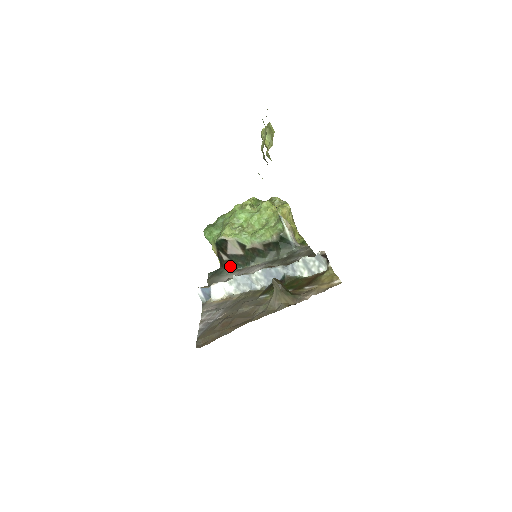
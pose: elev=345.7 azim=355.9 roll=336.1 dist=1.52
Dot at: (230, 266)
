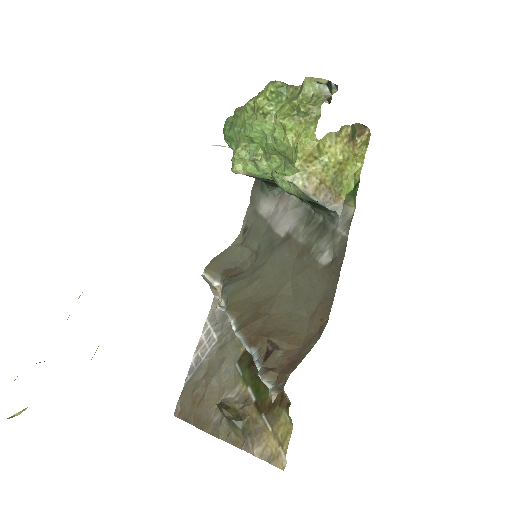
Dot at: (268, 187)
